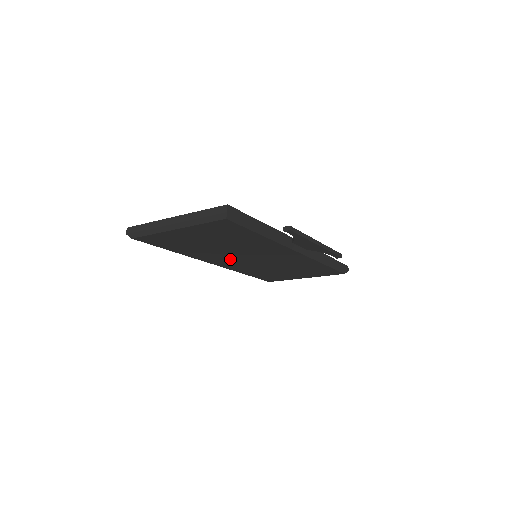
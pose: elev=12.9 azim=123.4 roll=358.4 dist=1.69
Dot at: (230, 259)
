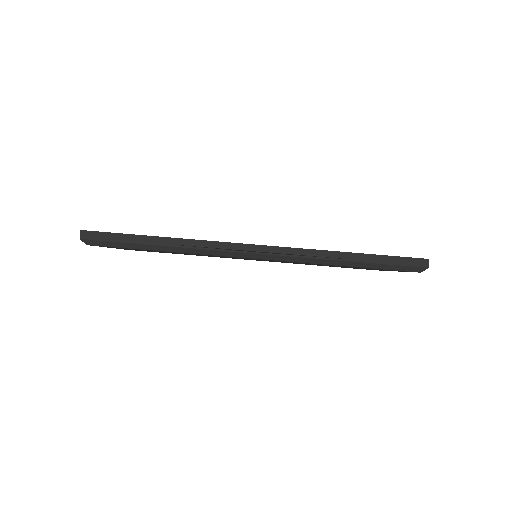
Dot at: occluded
